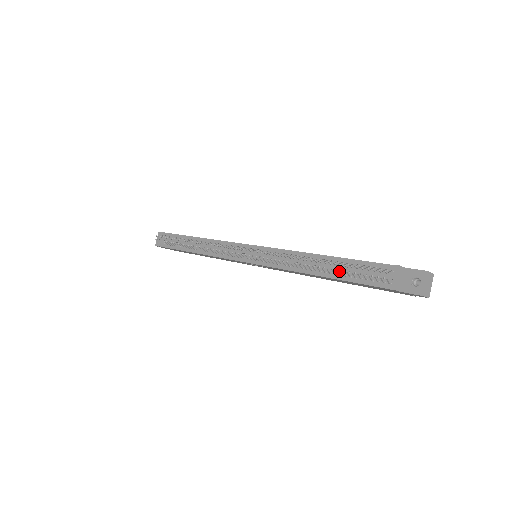
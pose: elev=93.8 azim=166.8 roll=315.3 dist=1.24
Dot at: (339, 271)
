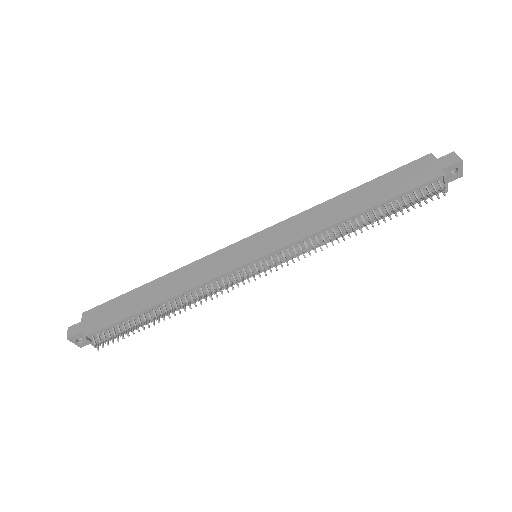
Dot at: (385, 212)
